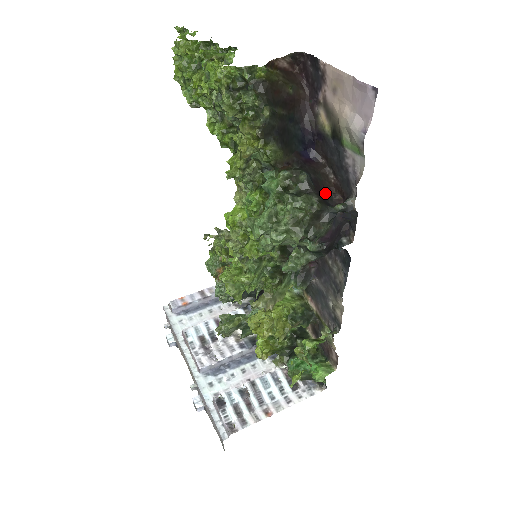
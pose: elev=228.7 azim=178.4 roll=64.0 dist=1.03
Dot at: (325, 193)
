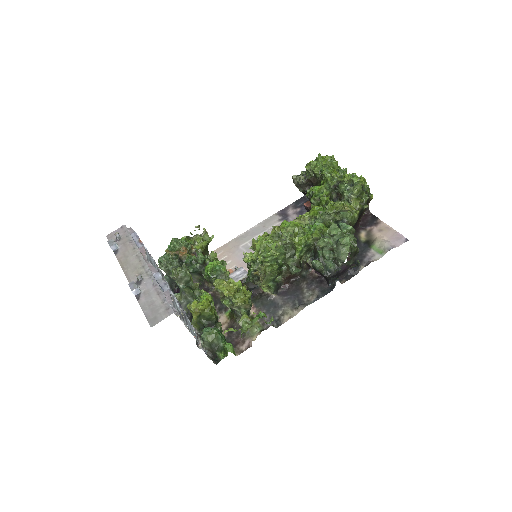
Dot at: occluded
